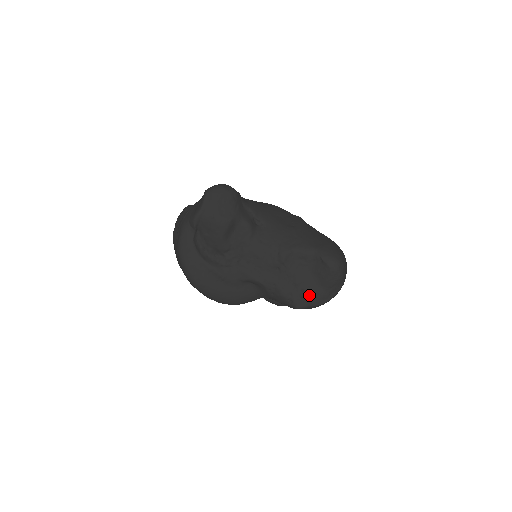
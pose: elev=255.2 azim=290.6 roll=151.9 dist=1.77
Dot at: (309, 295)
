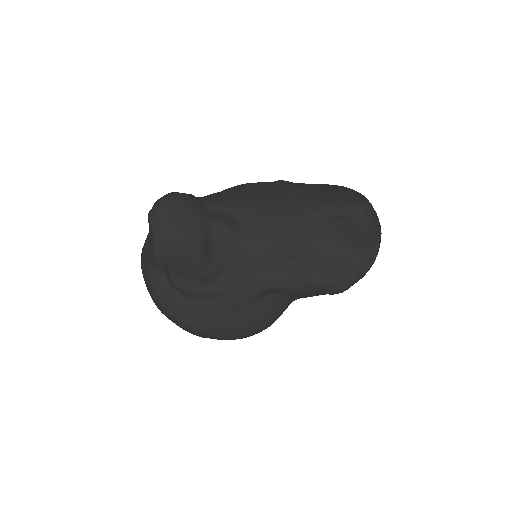
Dot at: (348, 267)
